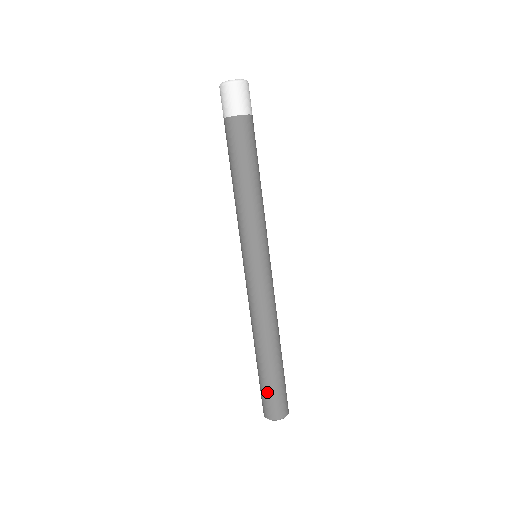
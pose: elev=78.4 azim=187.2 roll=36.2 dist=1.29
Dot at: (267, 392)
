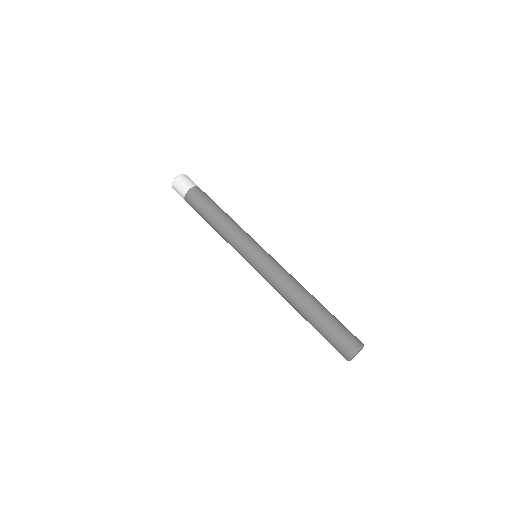
Dot at: (330, 338)
